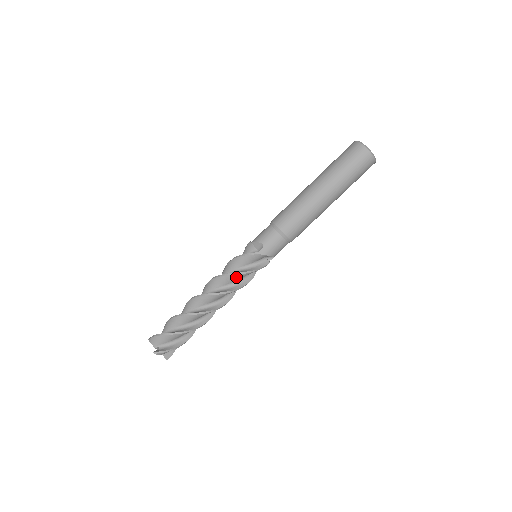
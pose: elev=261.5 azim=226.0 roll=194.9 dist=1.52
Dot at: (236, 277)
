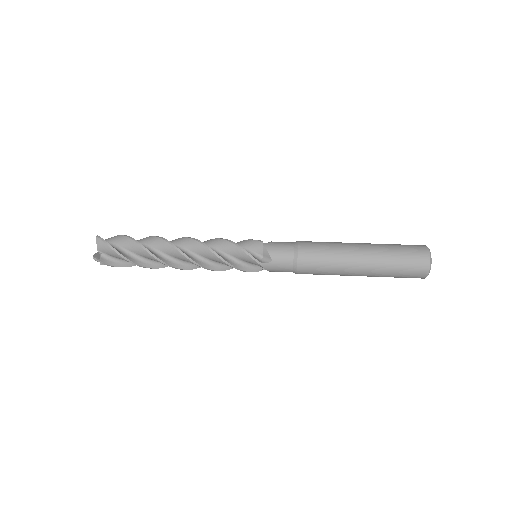
Dot at: (225, 244)
